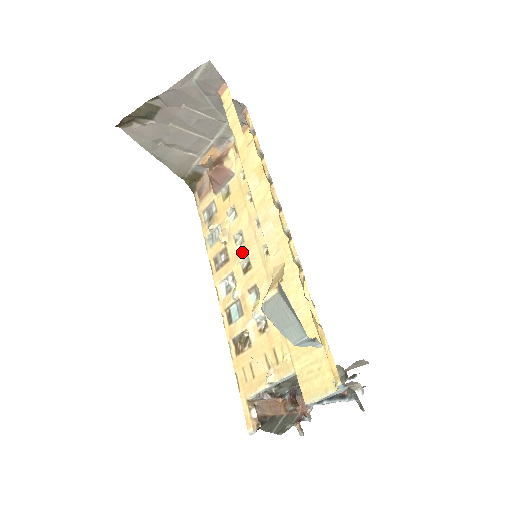
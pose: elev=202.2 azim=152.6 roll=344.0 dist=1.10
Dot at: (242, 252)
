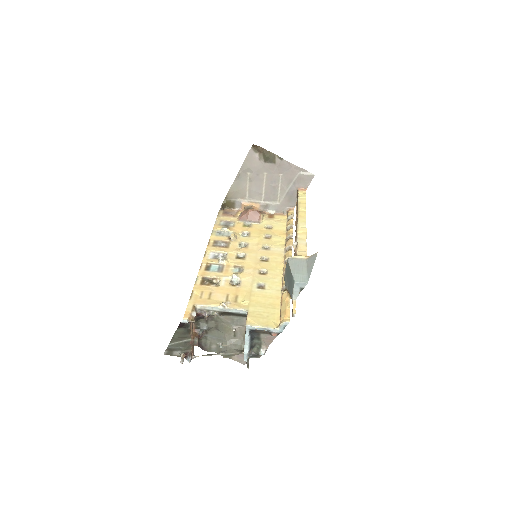
Dot at: (242, 250)
